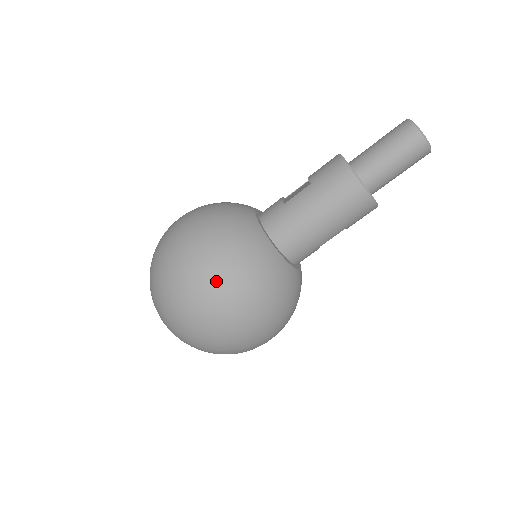
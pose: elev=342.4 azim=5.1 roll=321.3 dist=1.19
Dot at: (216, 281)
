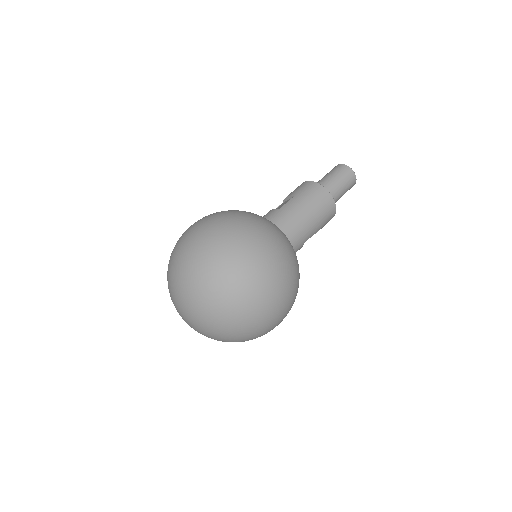
Dot at: (262, 244)
